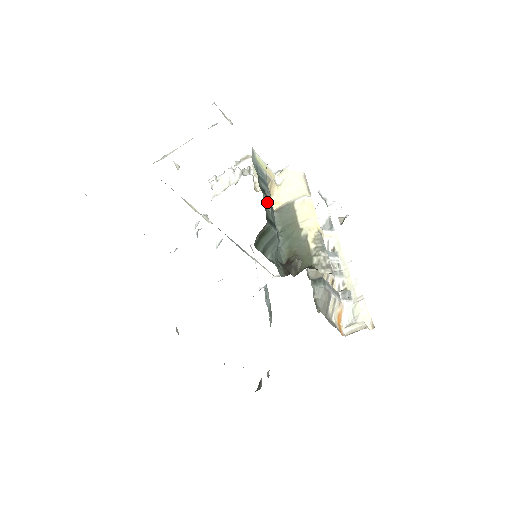
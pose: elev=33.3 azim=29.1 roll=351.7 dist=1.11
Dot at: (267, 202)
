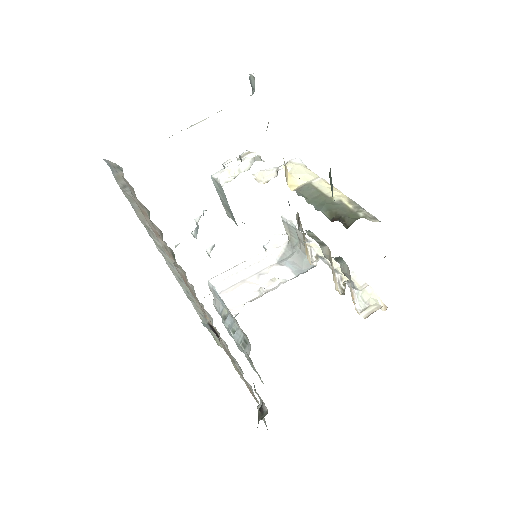
Dot at: occluded
